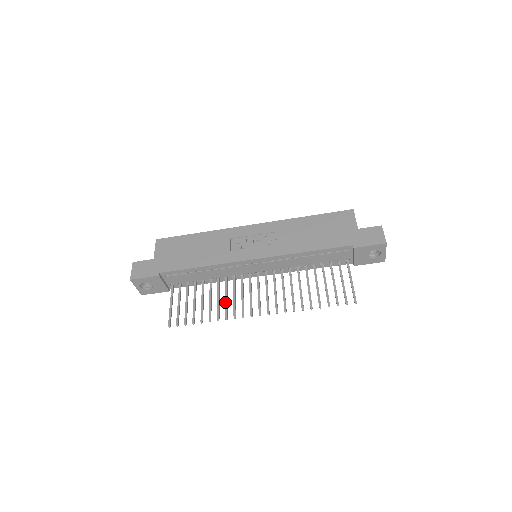
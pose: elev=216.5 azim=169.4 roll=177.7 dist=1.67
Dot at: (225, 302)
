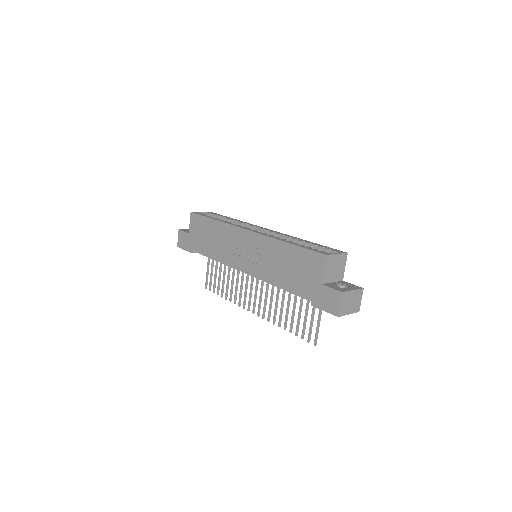
Dot at: (235, 288)
